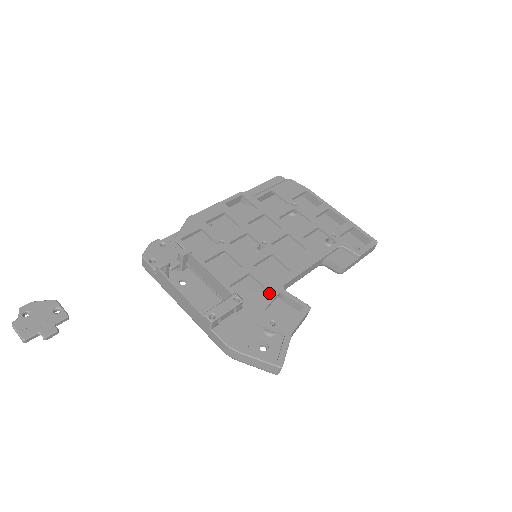
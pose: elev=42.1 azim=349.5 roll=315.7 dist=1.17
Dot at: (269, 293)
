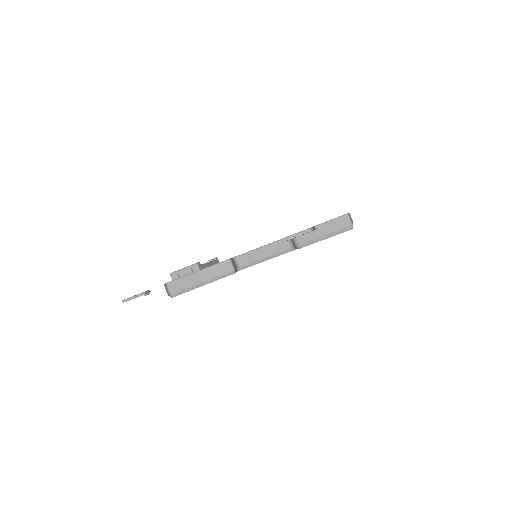
Dot at: occluded
